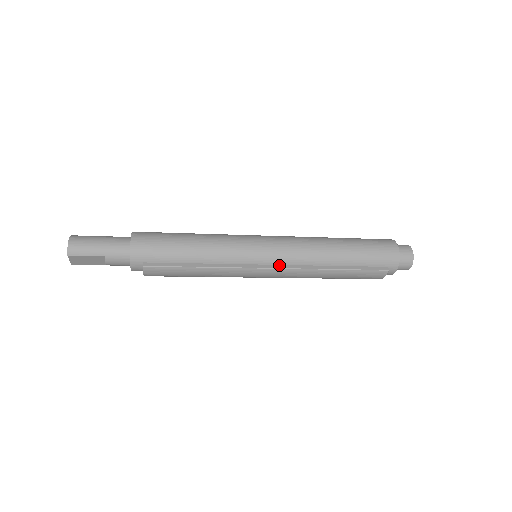
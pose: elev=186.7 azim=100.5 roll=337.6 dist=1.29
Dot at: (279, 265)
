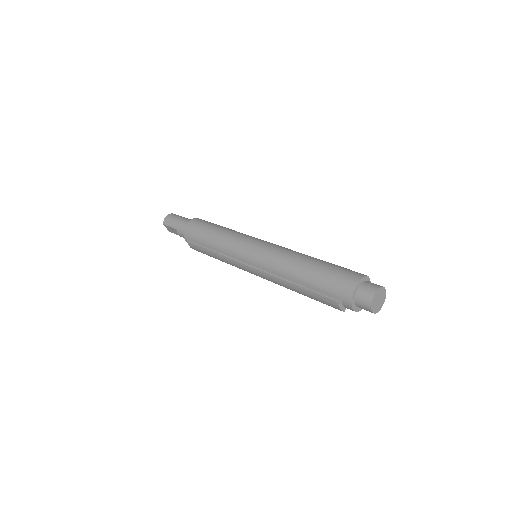
Dot at: (258, 265)
